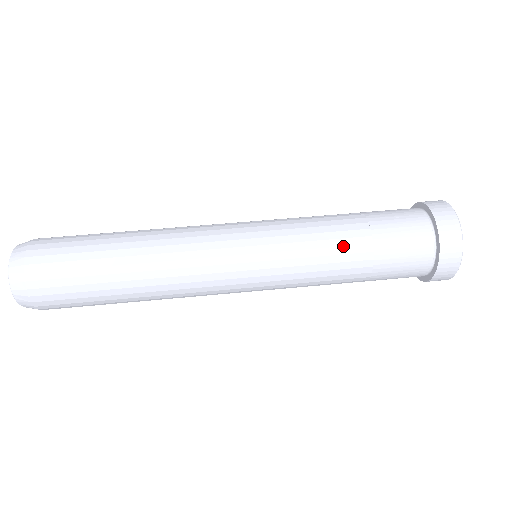
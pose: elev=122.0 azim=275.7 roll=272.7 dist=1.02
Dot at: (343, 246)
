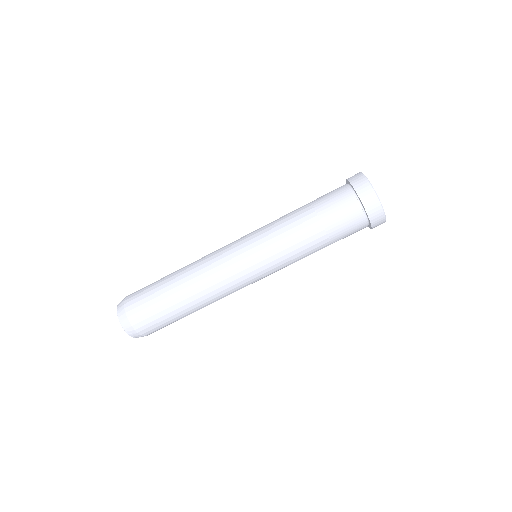
Dot at: (309, 243)
